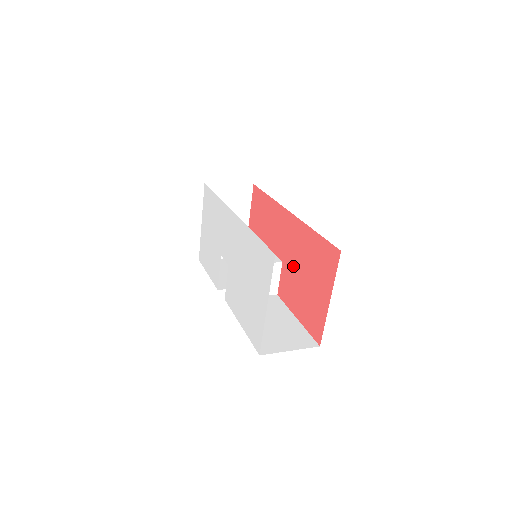
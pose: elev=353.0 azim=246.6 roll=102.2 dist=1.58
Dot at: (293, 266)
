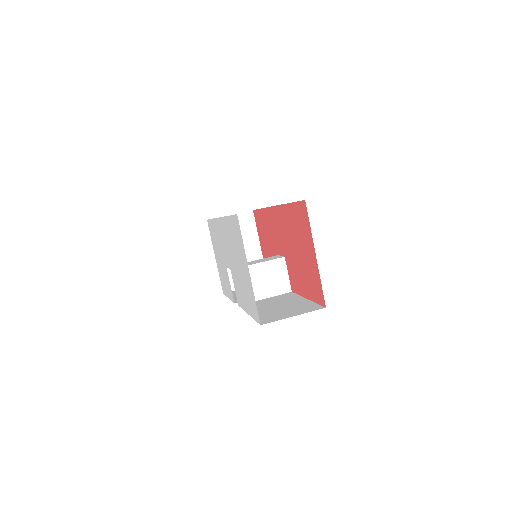
Dot at: (290, 252)
